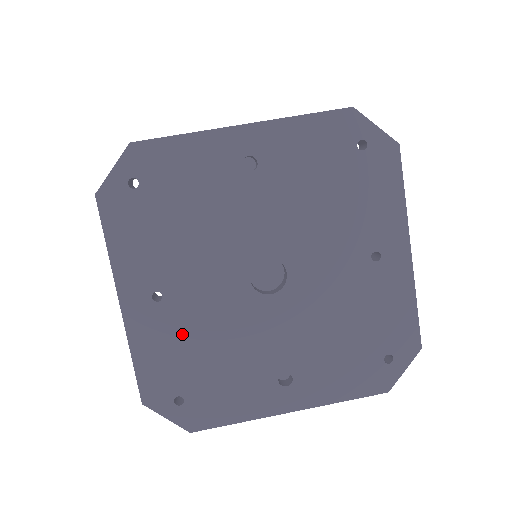
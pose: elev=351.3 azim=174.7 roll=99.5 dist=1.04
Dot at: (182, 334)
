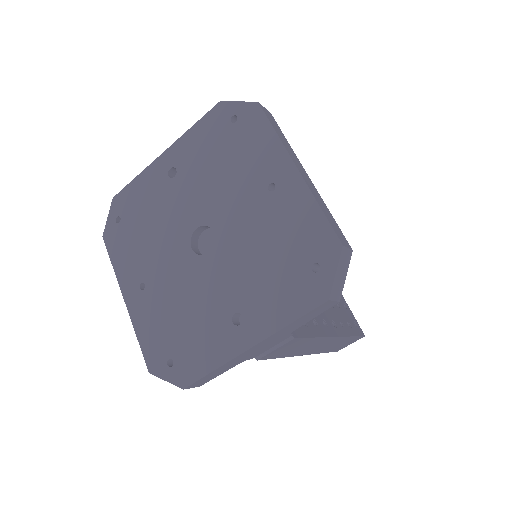
Dot at: (161, 308)
